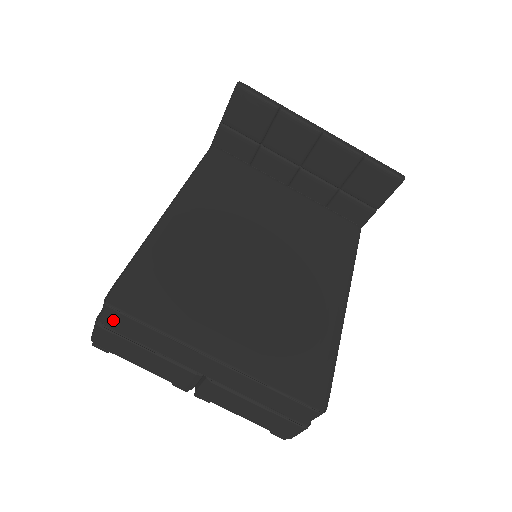
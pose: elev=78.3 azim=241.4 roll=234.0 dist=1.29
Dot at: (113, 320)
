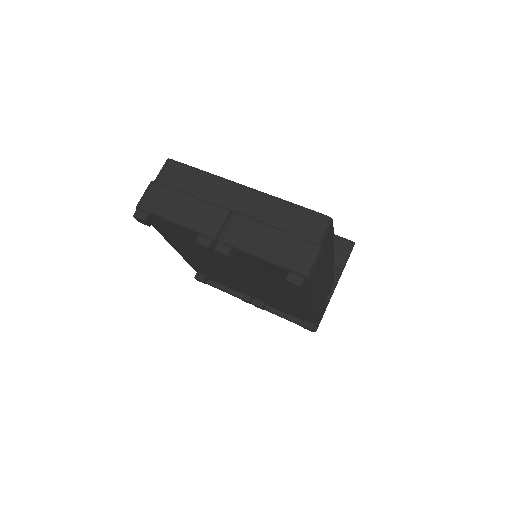
Dot at: (168, 172)
